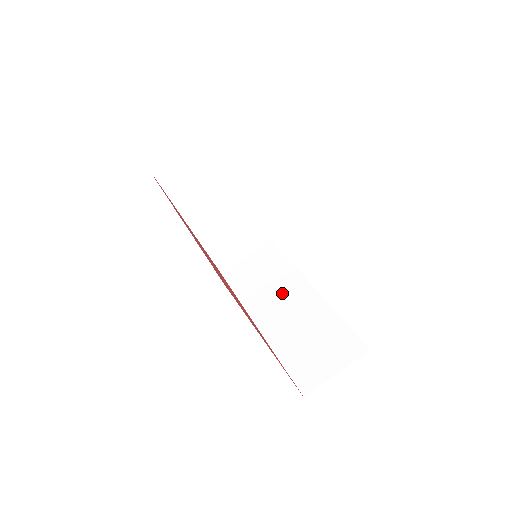
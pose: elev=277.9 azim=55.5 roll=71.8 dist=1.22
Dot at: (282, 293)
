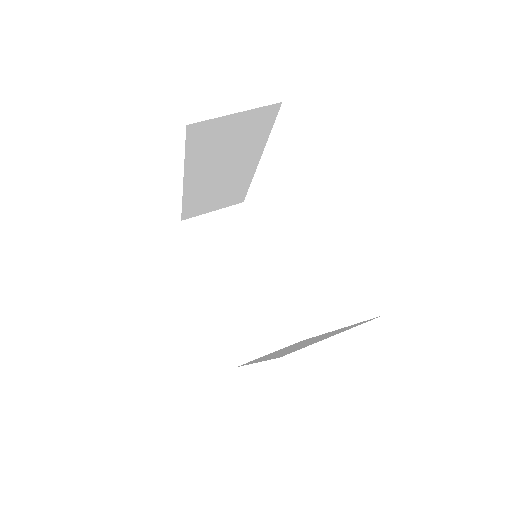
Dot at: occluded
